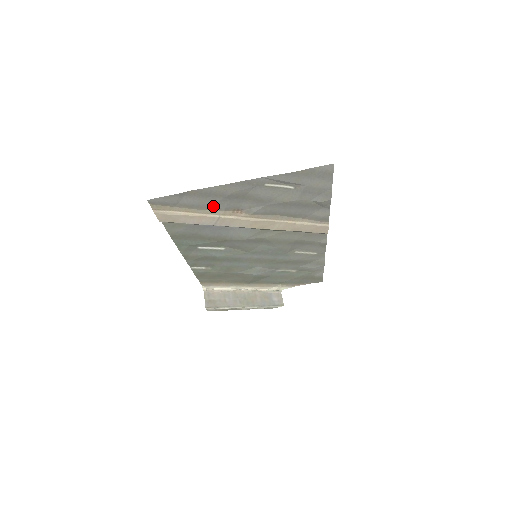
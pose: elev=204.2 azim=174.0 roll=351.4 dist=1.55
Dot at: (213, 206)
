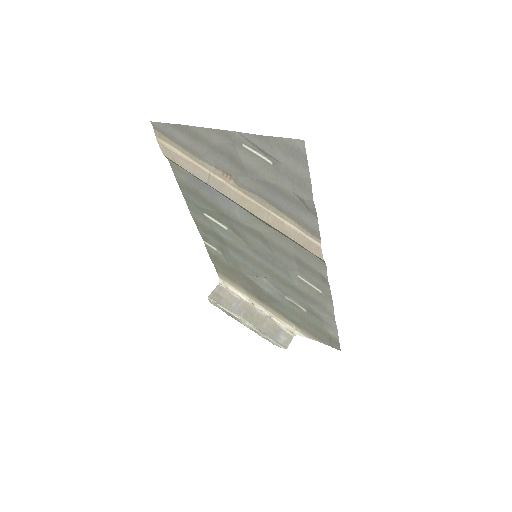
Dot at: (204, 156)
